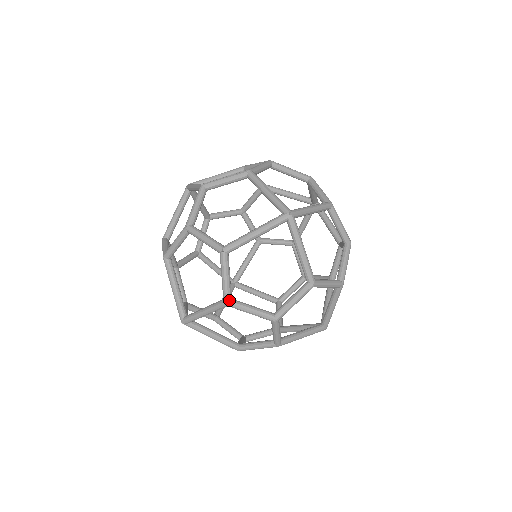
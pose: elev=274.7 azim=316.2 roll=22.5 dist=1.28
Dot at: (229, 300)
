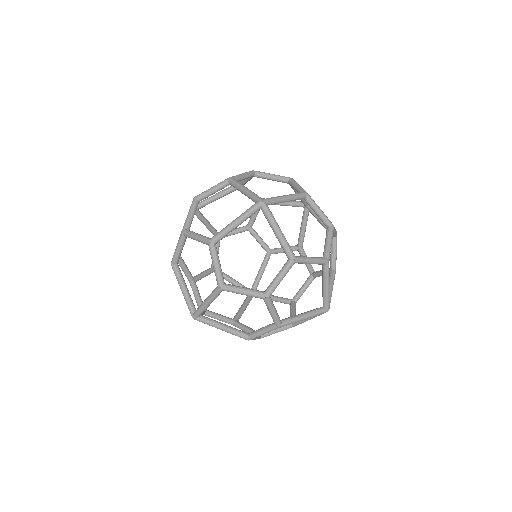
Dot at: (222, 284)
